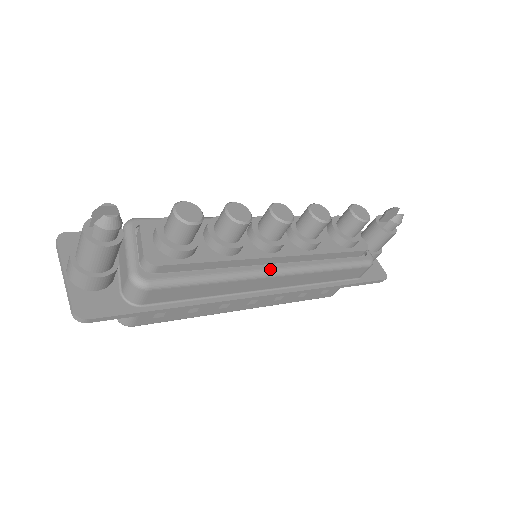
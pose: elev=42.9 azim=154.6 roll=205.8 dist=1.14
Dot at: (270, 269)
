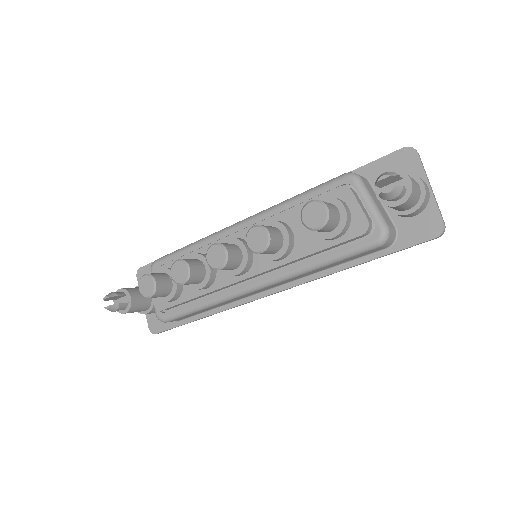
Dot at: (245, 288)
